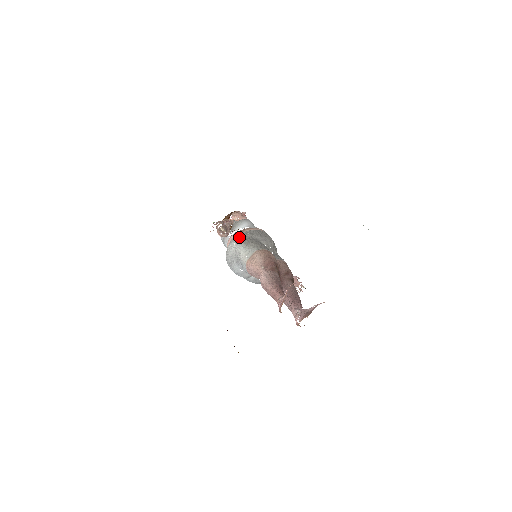
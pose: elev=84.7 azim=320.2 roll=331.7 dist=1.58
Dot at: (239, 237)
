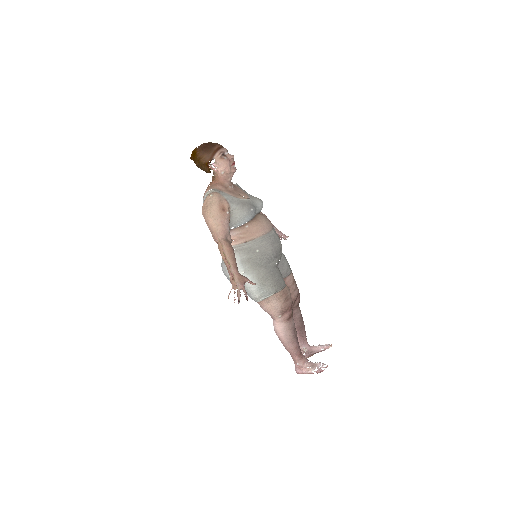
Dot at: (247, 260)
